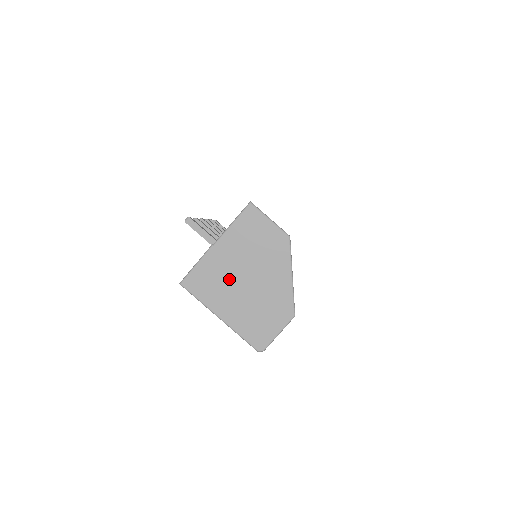
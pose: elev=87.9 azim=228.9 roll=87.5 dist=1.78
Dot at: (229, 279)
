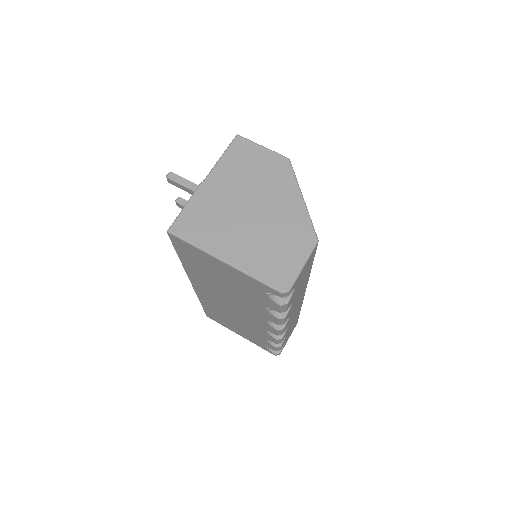
Dot at: (227, 214)
